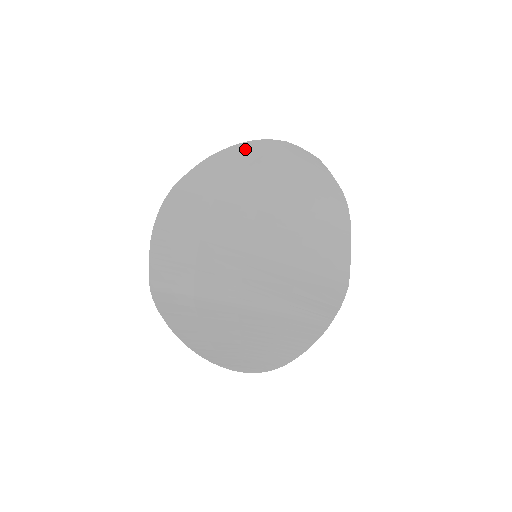
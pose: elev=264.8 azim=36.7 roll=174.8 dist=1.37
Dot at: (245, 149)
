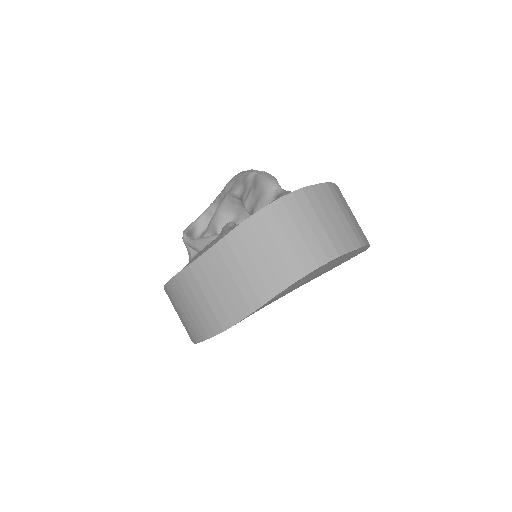
Dot at: occluded
